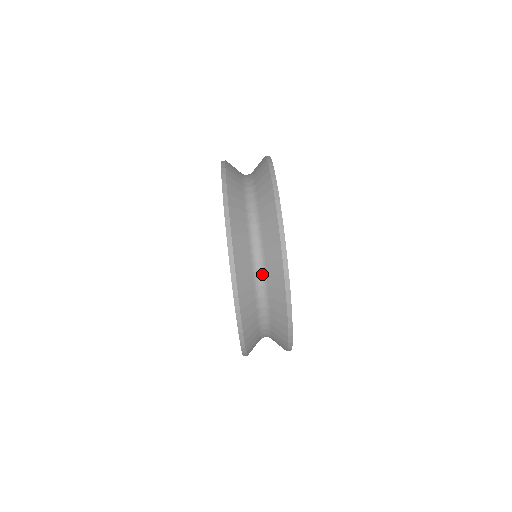
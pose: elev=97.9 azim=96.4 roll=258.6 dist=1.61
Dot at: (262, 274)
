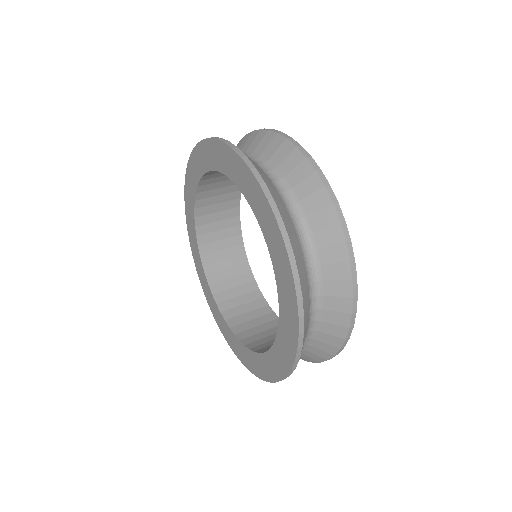
Dot at: (264, 163)
